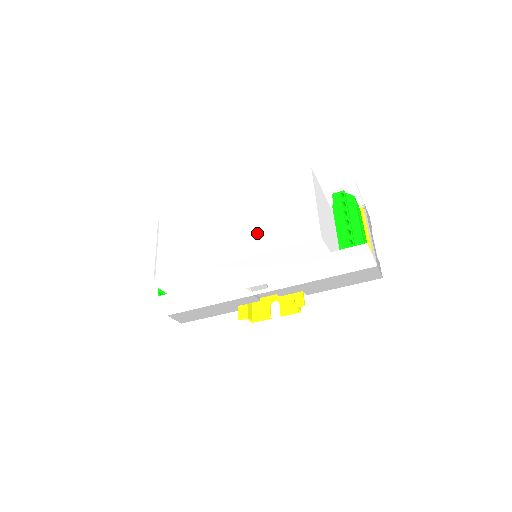
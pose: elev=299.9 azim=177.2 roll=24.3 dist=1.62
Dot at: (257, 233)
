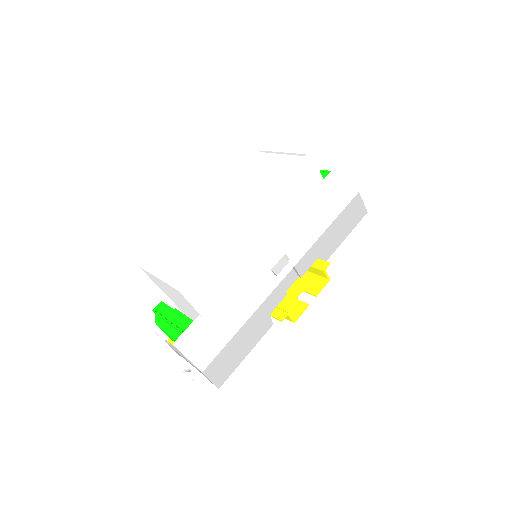
Dot at: (254, 194)
